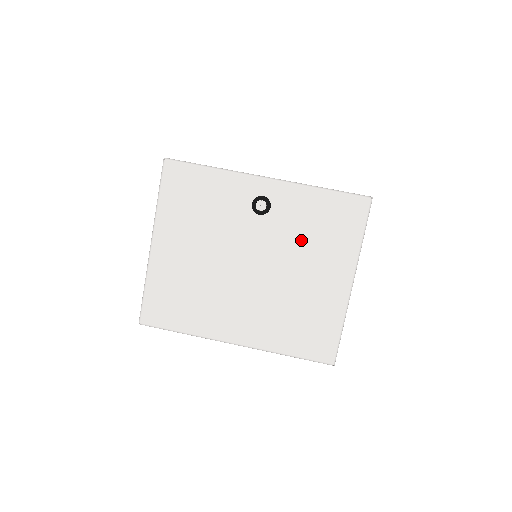
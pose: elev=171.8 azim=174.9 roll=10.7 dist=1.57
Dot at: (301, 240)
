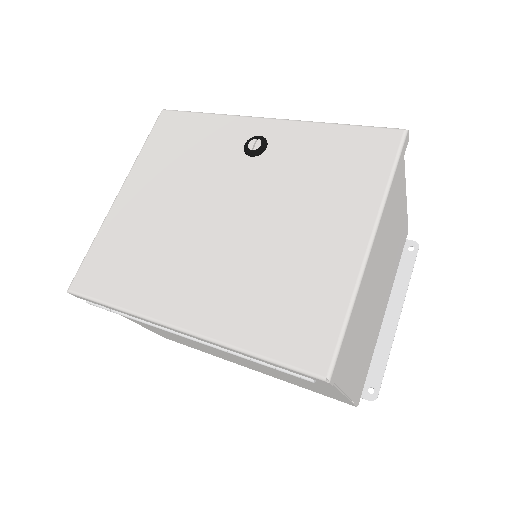
Dot at: (300, 184)
